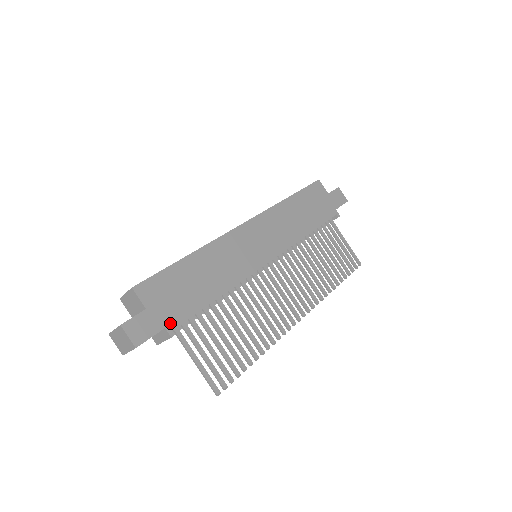
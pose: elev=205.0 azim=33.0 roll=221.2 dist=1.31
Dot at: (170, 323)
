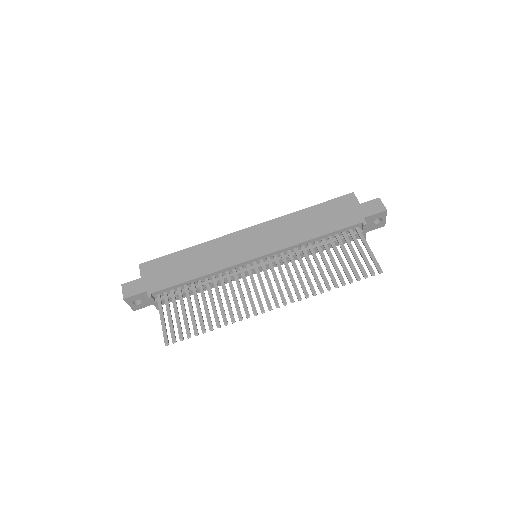
Dot at: (152, 289)
